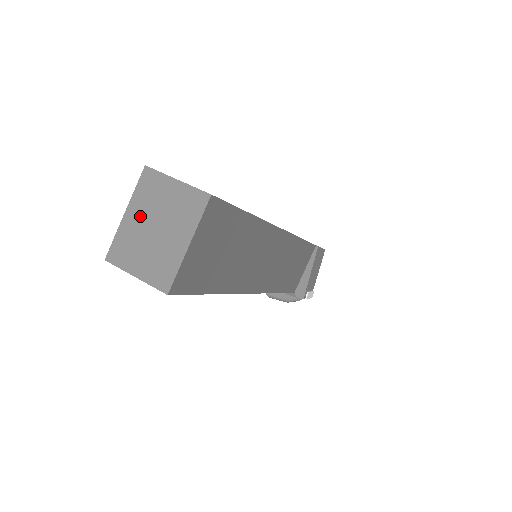
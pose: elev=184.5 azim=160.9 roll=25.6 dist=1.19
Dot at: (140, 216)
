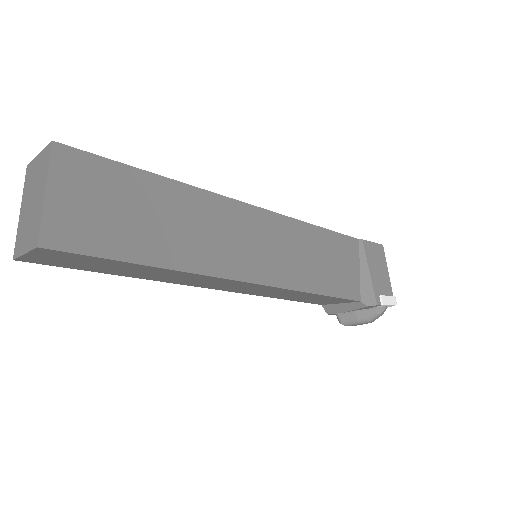
Dot at: (25, 204)
